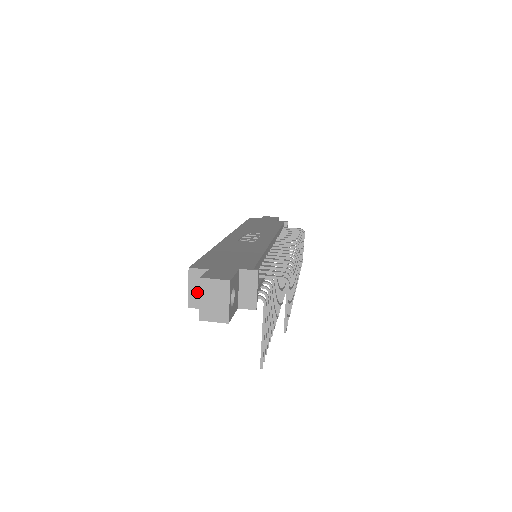
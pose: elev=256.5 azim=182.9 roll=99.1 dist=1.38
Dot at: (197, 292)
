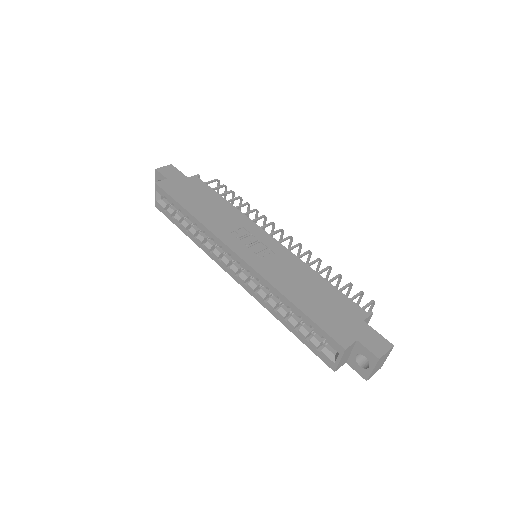
Dot at: (344, 359)
